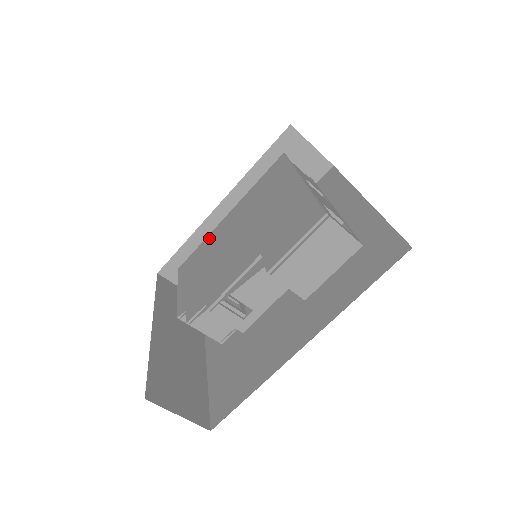
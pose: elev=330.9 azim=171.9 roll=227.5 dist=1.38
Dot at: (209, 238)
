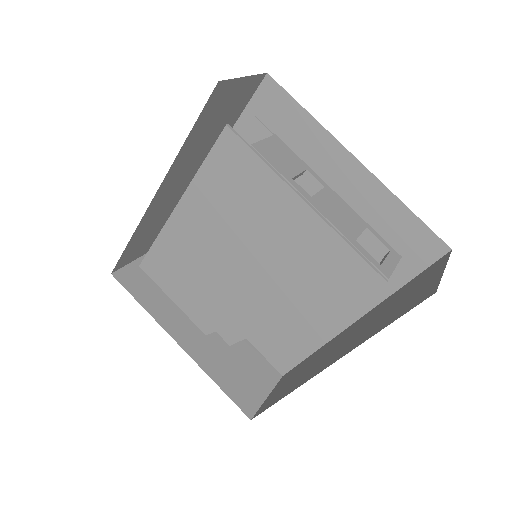
Dot at: (168, 237)
